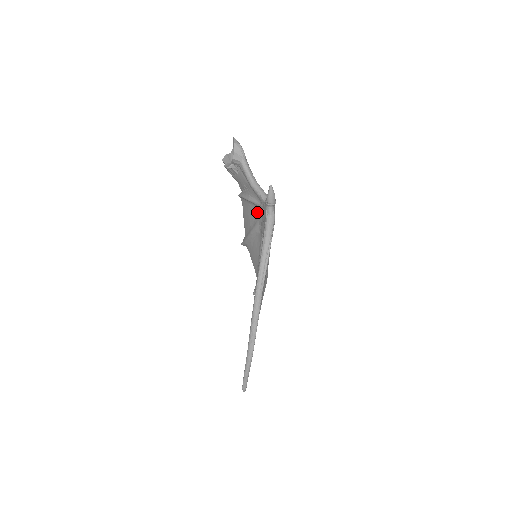
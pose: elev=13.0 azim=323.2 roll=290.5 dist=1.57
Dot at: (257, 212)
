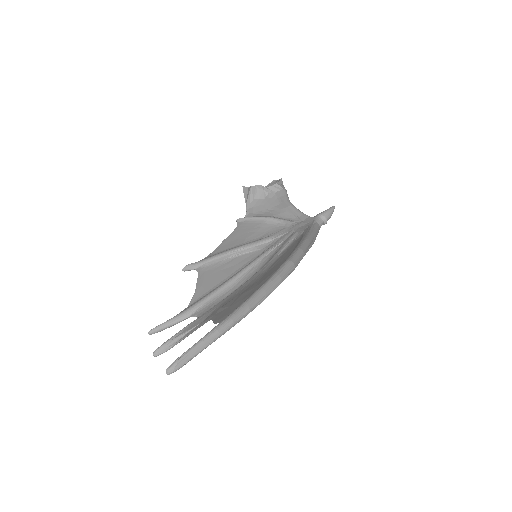
Dot at: (276, 229)
